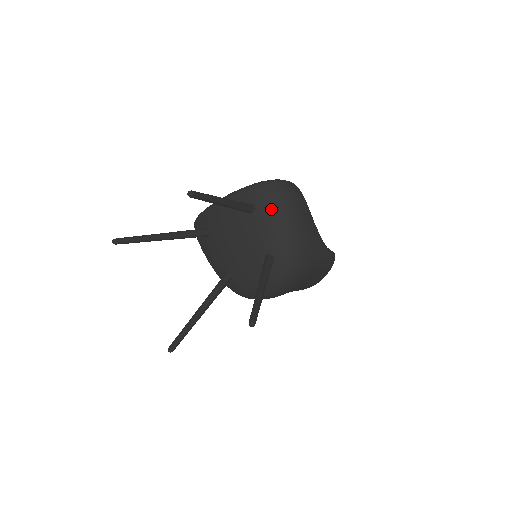
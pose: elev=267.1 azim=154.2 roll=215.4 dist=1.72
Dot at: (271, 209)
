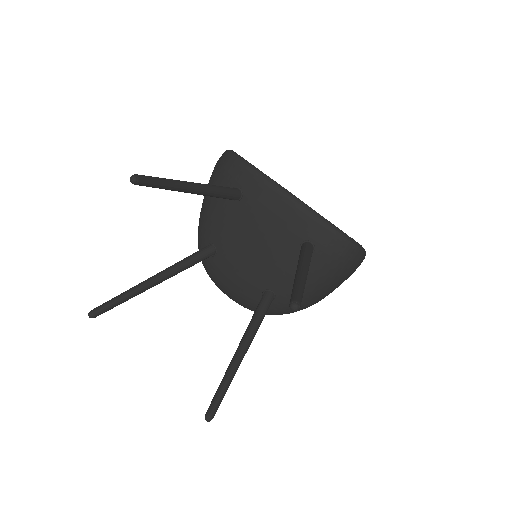
Dot at: (324, 270)
